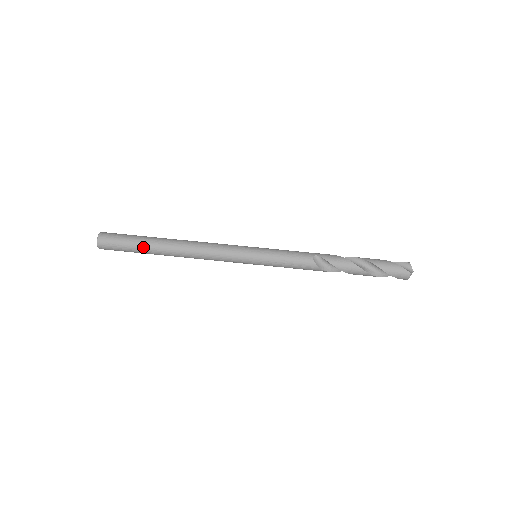
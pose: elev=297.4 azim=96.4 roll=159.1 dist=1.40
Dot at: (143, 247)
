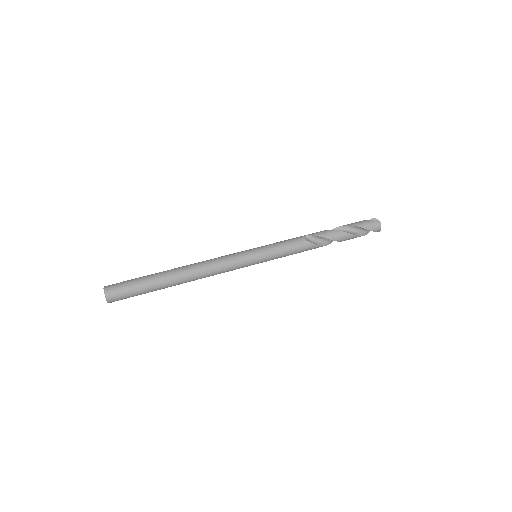
Dot at: (153, 282)
